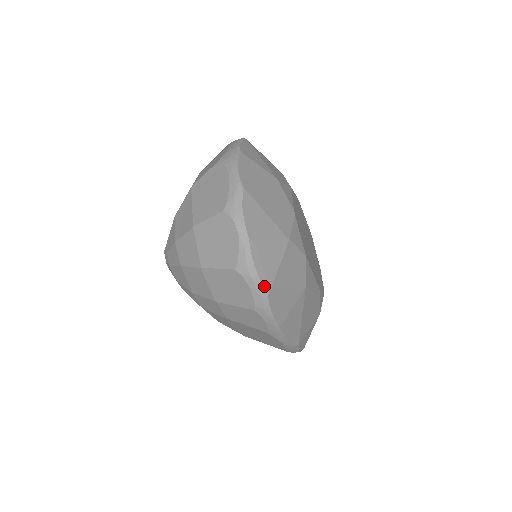
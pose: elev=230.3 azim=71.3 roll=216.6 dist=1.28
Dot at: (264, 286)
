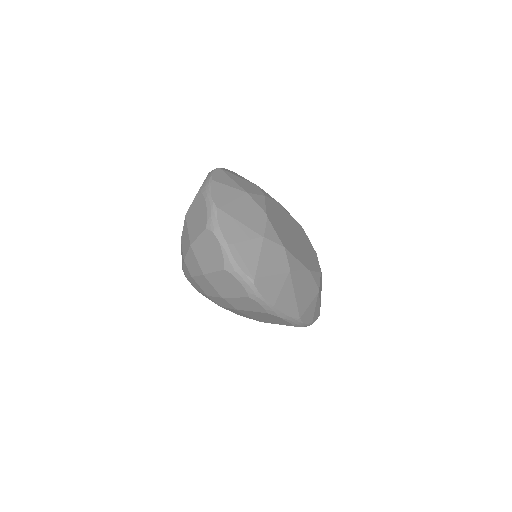
Dot at: (248, 277)
